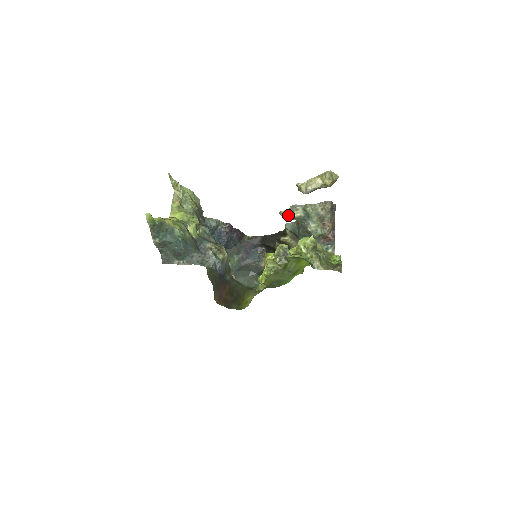
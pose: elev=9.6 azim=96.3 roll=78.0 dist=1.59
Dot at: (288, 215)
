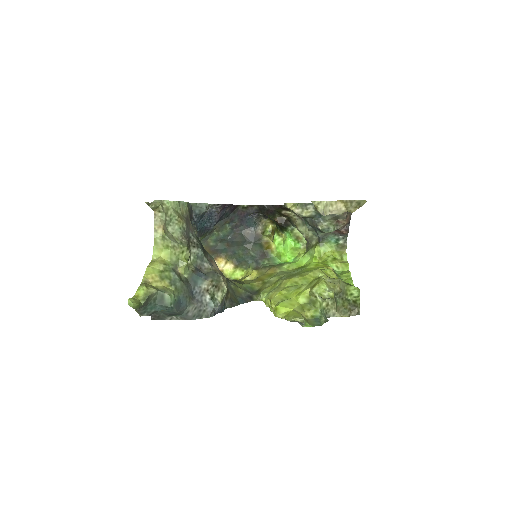
Dot at: (296, 213)
